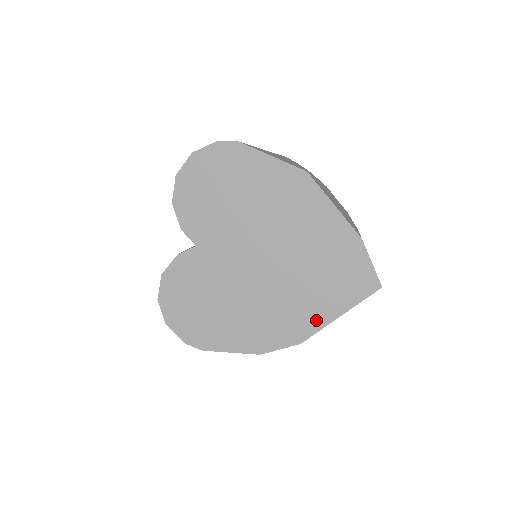
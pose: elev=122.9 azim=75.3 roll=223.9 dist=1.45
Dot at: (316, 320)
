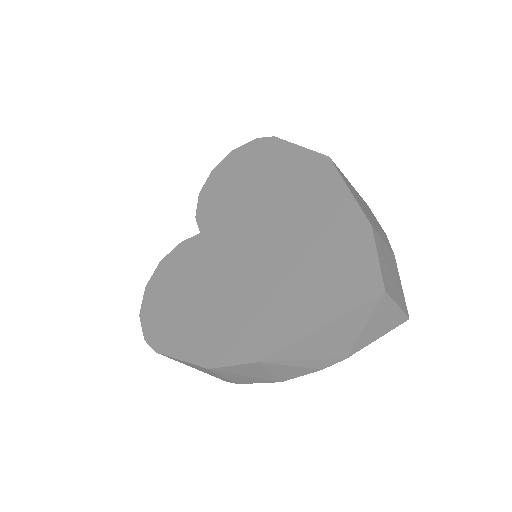
Dot at: (287, 330)
